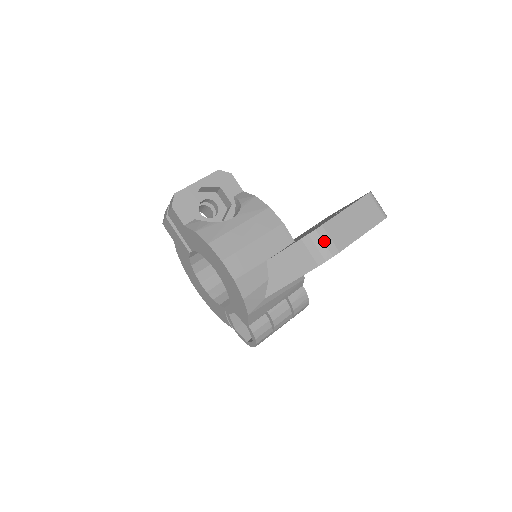
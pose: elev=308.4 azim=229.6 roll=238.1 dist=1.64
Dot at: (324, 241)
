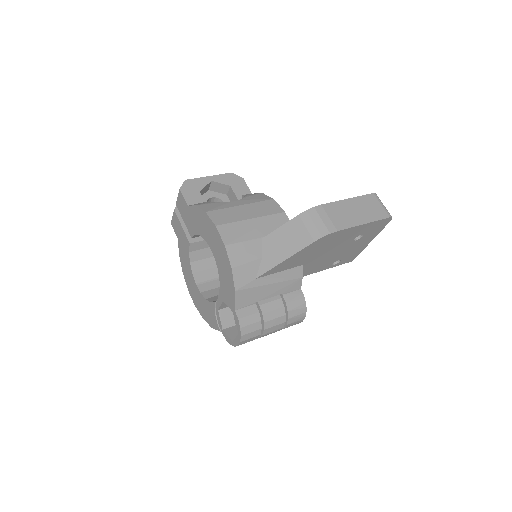
Dot at: (322, 218)
